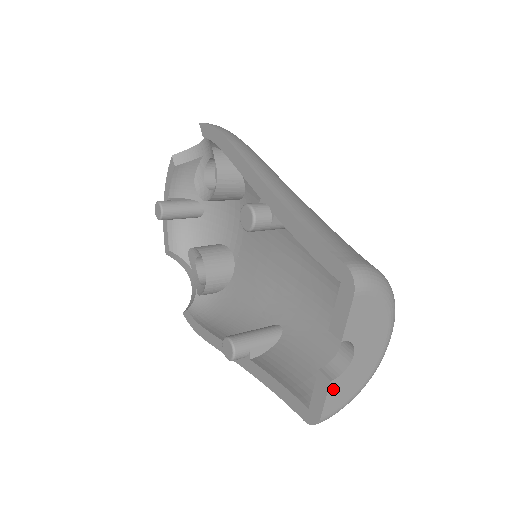
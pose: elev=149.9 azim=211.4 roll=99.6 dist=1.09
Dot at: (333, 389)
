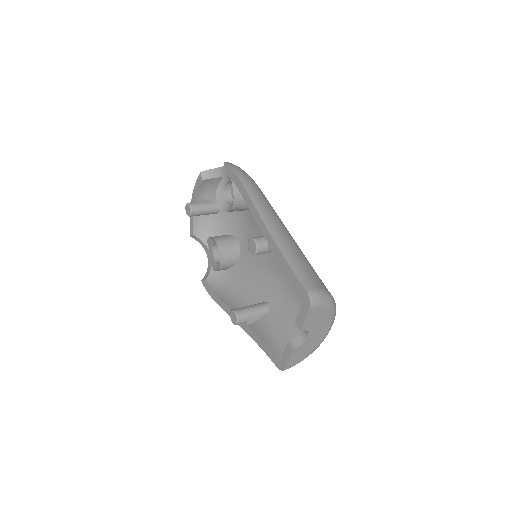
Dot at: (295, 353)
